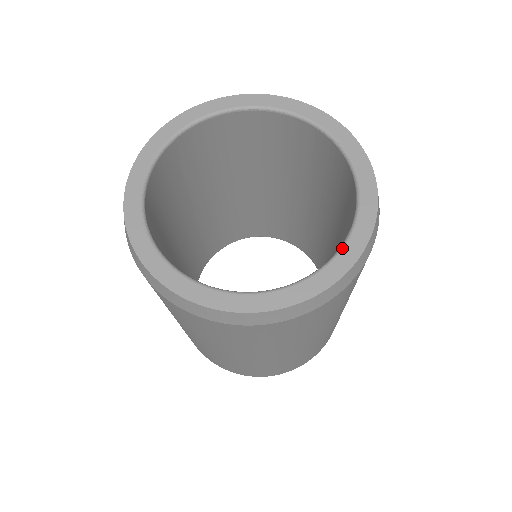
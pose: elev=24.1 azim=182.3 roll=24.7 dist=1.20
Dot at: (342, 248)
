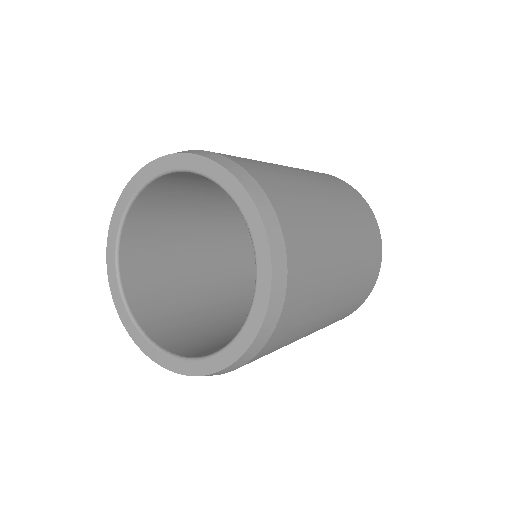
Dot at: (239, 333)
